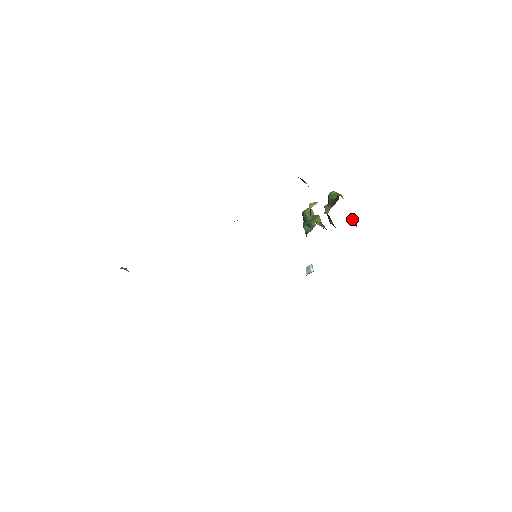
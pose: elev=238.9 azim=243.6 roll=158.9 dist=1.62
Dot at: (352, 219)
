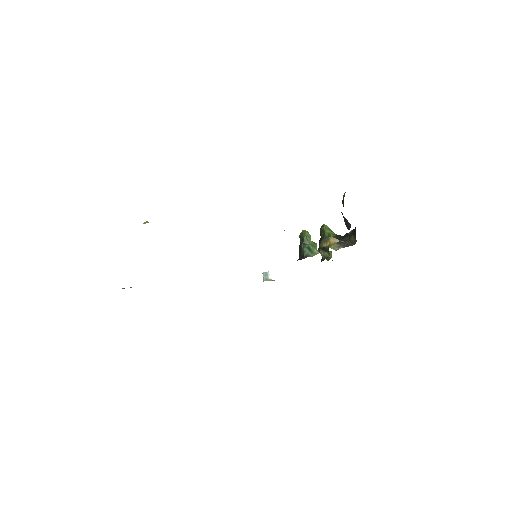
Dot at: occluded
